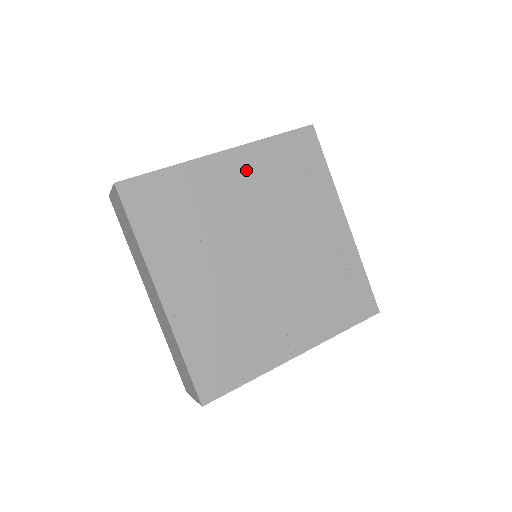
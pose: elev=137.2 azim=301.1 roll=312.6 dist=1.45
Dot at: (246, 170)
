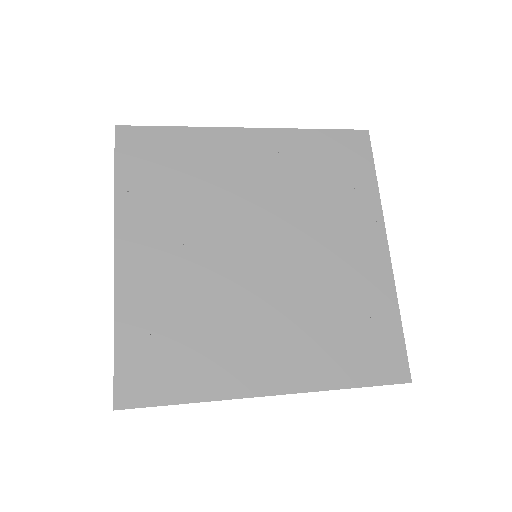
Dot at: (269, 154)
